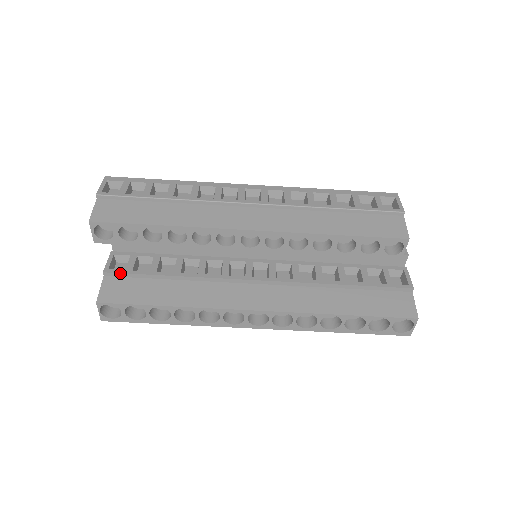
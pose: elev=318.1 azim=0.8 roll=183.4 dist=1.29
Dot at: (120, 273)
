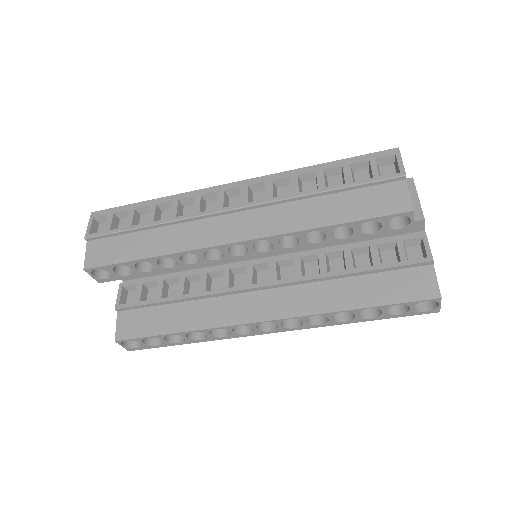
Dot at: (129, 307)
